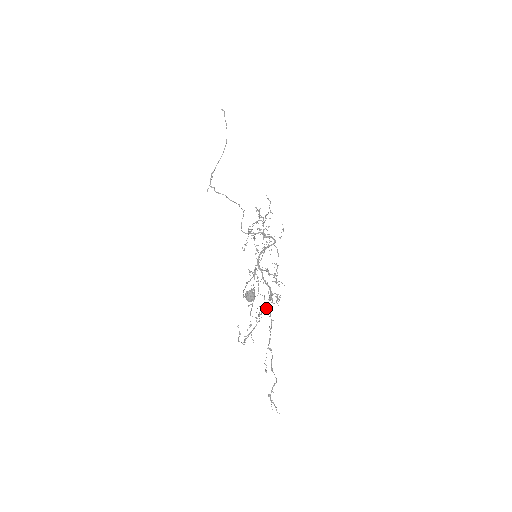
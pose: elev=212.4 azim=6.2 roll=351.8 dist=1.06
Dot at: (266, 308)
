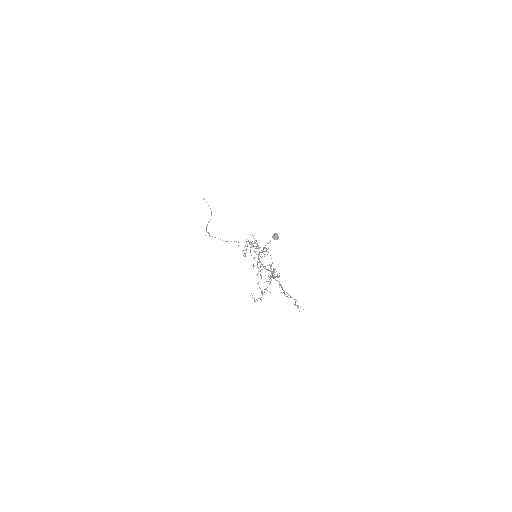
Dot at: (273, 278)
